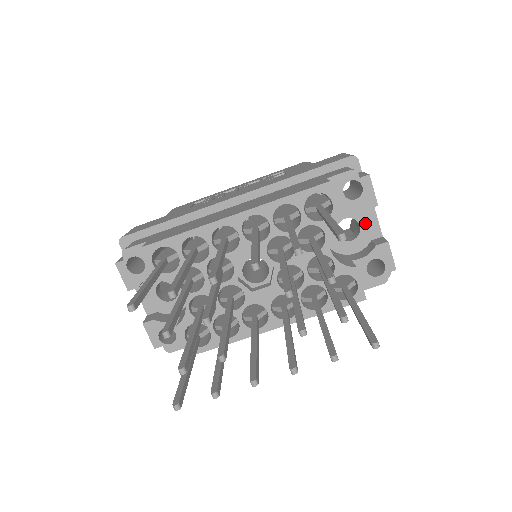
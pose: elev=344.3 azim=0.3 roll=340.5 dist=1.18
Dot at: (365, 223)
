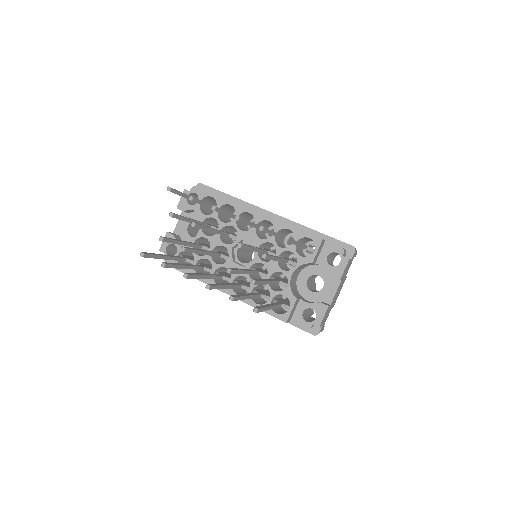
Dot at: (327, 288)
